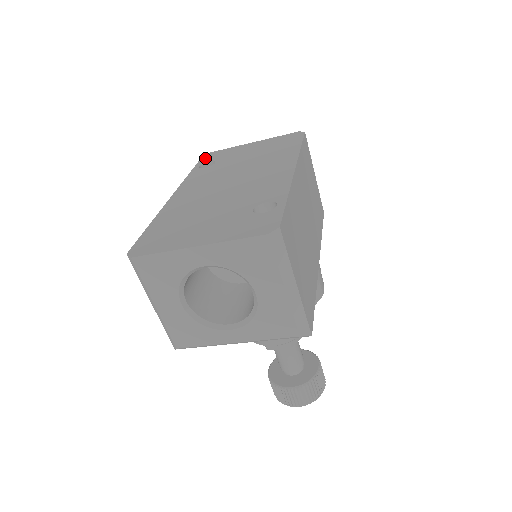
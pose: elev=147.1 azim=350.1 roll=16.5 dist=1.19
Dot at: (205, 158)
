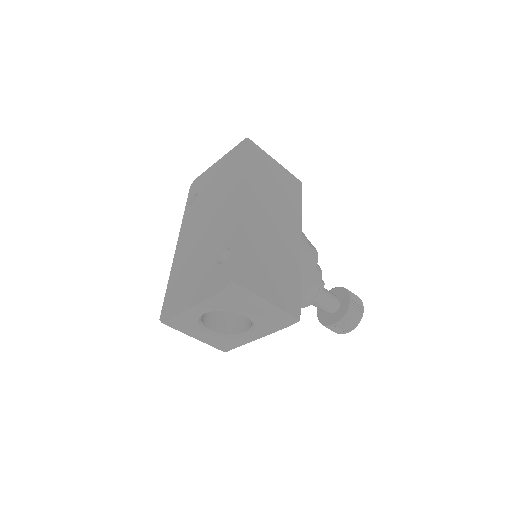
Dot at: (191, 190)
